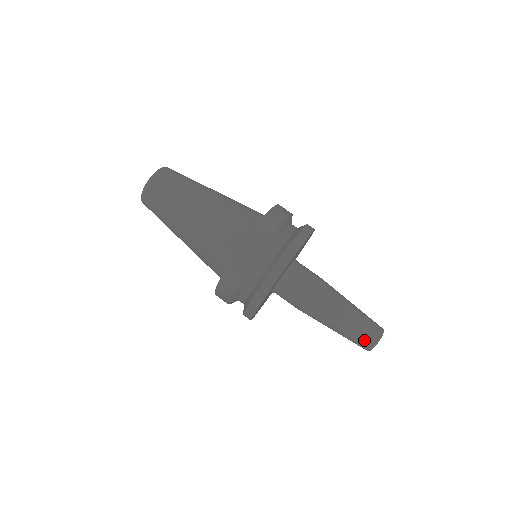
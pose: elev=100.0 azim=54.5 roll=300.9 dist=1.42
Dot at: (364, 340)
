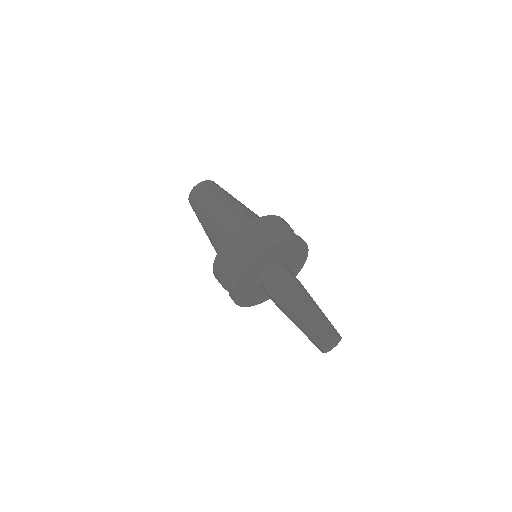
Dot at: (324, 333)
